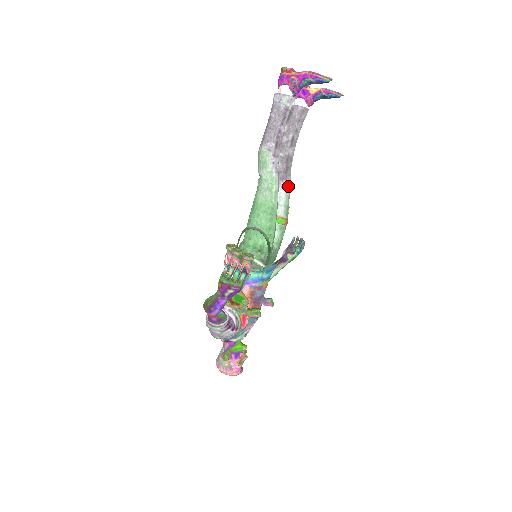
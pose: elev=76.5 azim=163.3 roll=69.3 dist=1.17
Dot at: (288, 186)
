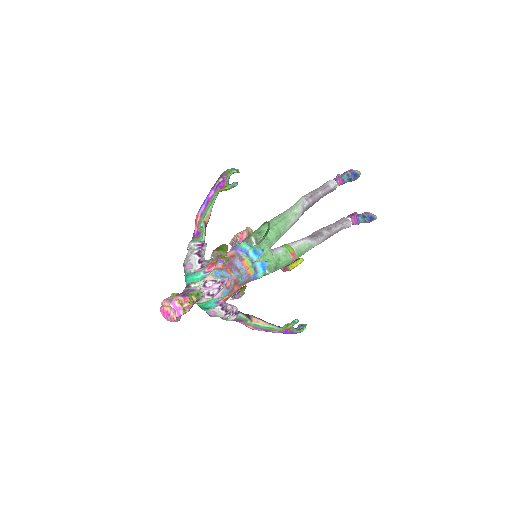
Dot at: (310, 242)
